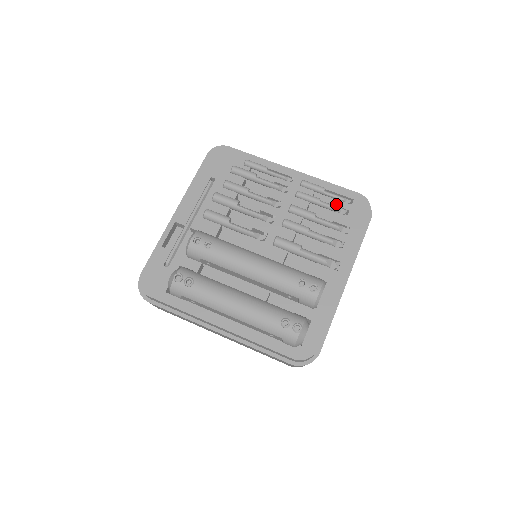
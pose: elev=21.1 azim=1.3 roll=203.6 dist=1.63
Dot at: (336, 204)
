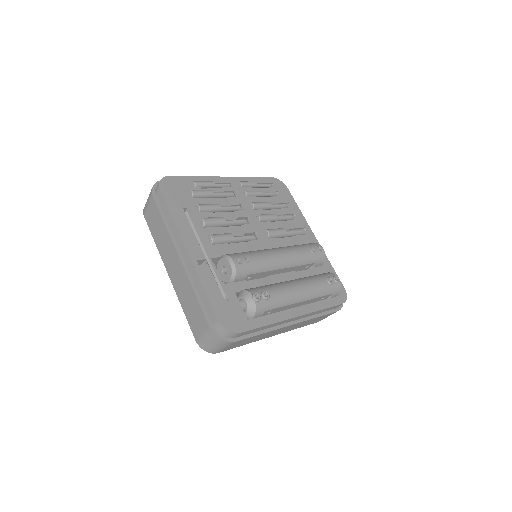
Dot at: occluded
